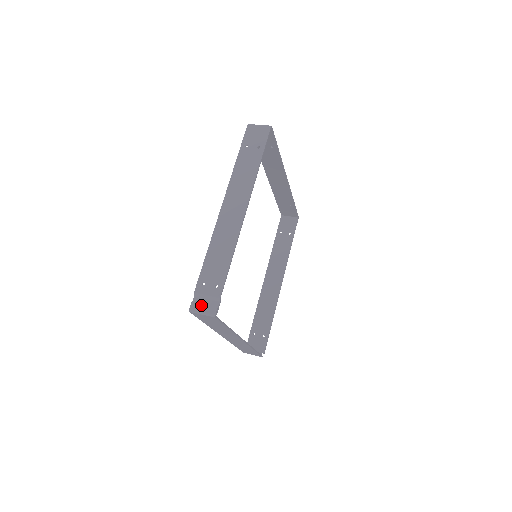
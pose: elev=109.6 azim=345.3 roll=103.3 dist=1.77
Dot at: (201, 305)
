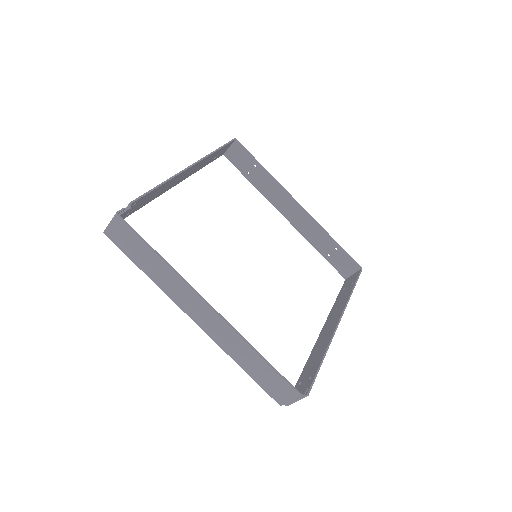
Dot at: occluded
